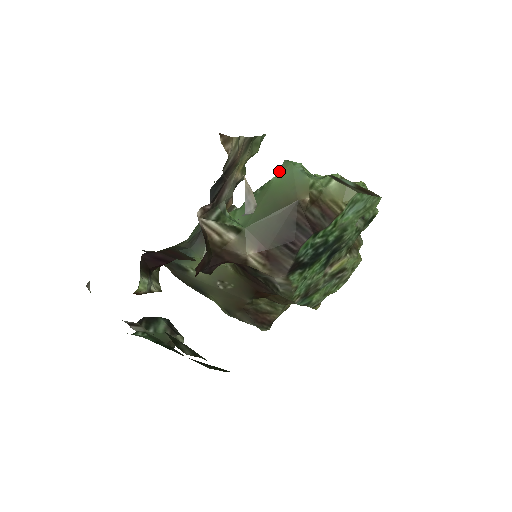
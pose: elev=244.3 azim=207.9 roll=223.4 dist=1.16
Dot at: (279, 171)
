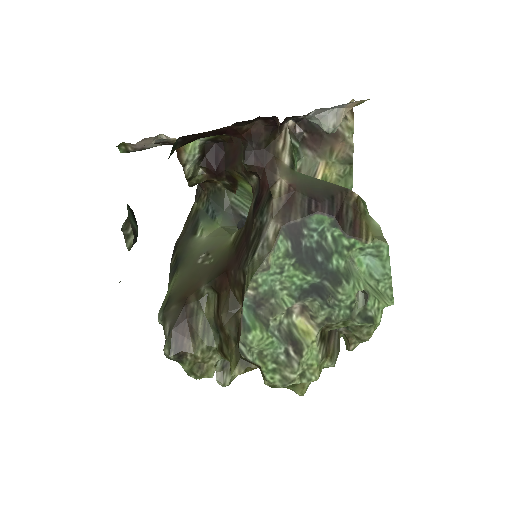
Dot at: occluded
